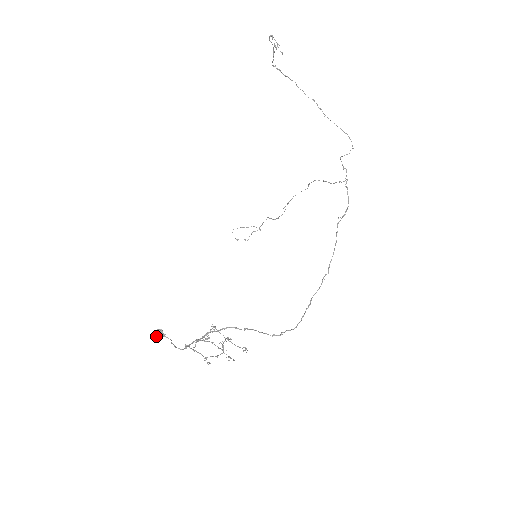
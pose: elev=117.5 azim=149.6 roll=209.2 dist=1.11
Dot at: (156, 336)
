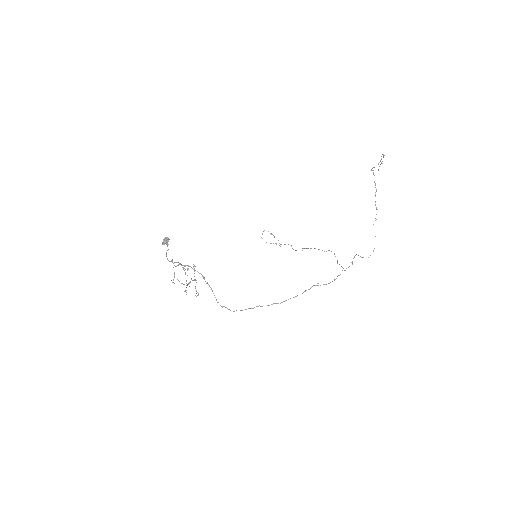
Dot at: (163, 240)
